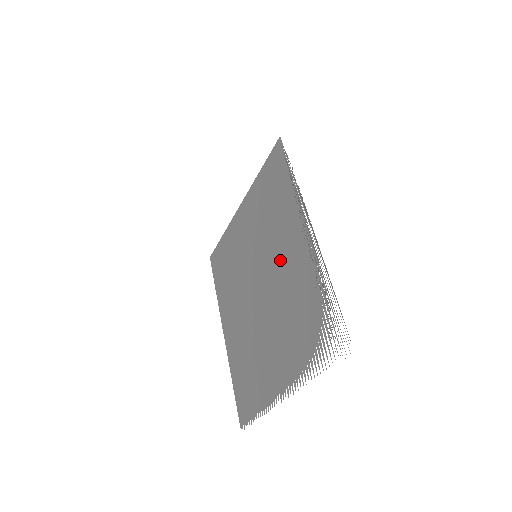
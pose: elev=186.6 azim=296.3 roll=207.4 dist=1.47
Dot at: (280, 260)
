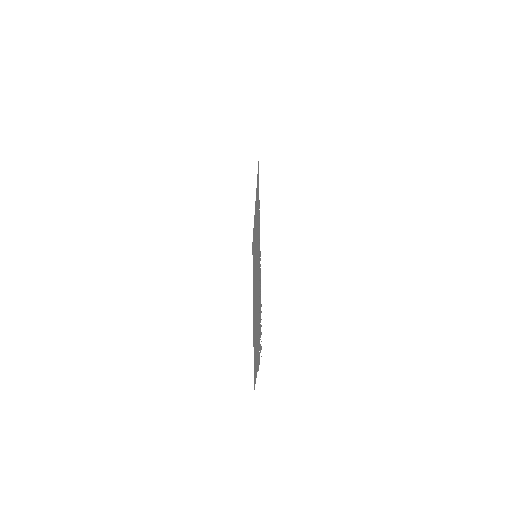
Dot at: occluded
